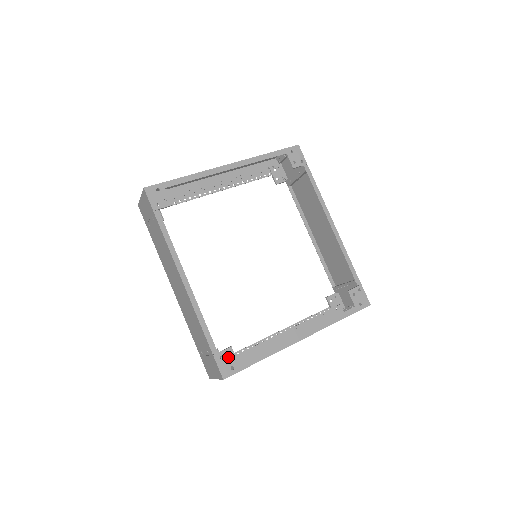
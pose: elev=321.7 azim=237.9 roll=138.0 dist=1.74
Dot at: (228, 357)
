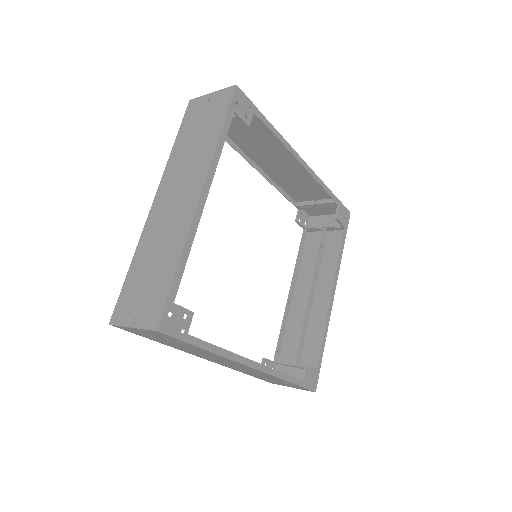
Dot at: (309, 375)
